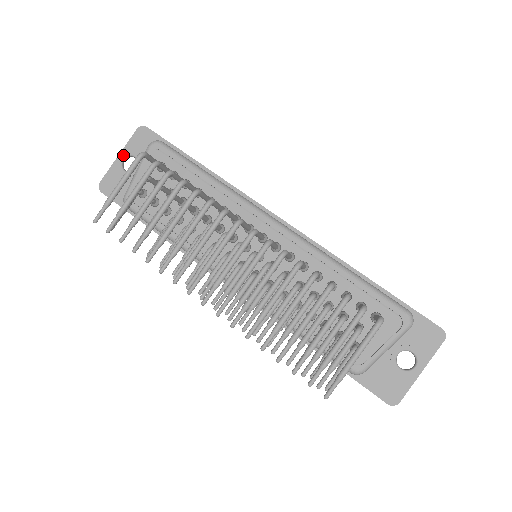
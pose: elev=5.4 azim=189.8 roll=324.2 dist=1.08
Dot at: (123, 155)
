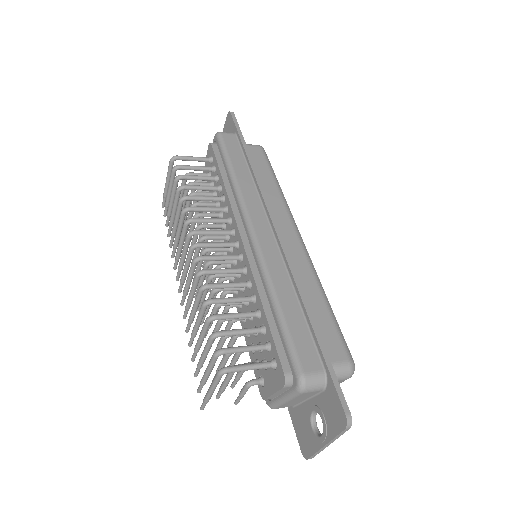
Dot at: occluded
